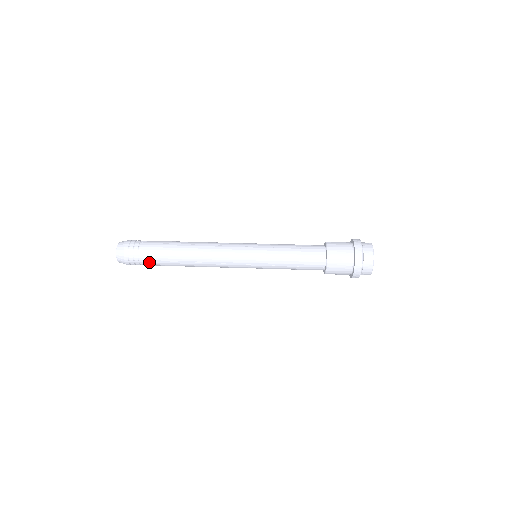
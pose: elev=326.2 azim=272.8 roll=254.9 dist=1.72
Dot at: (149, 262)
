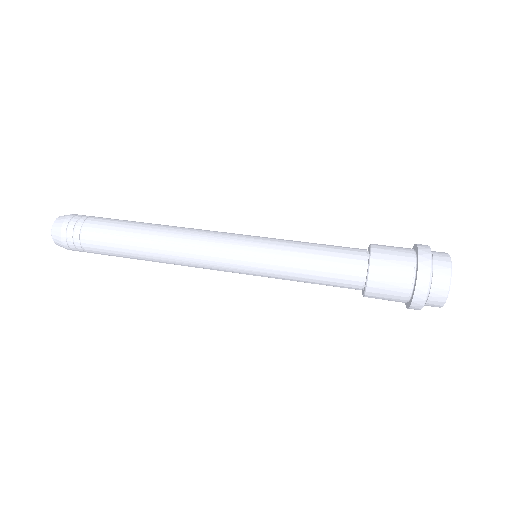
Dot at: (102, 254)
